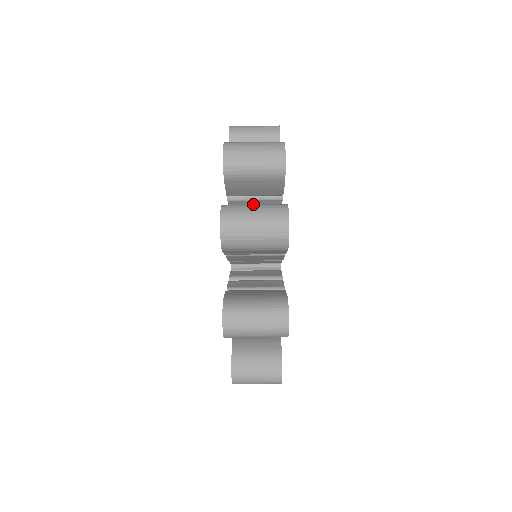
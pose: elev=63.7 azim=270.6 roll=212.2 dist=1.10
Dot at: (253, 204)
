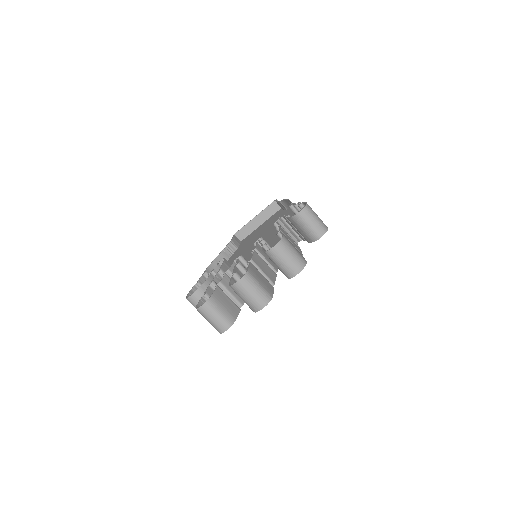
Dot at: occluded
